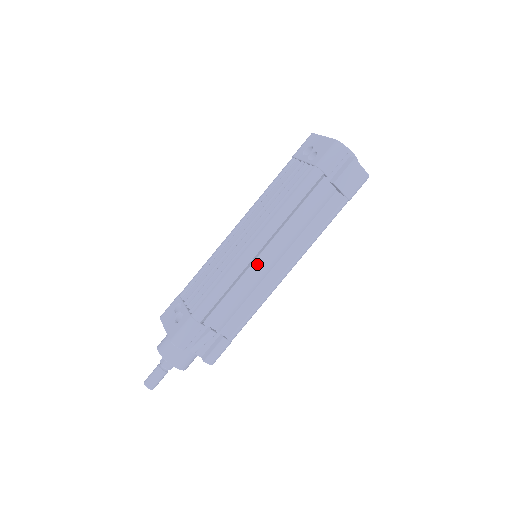
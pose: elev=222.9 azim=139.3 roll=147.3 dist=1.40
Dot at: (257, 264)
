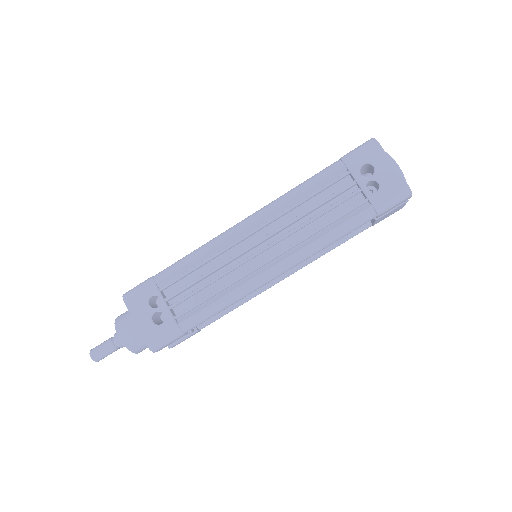
Dot at: occluded
